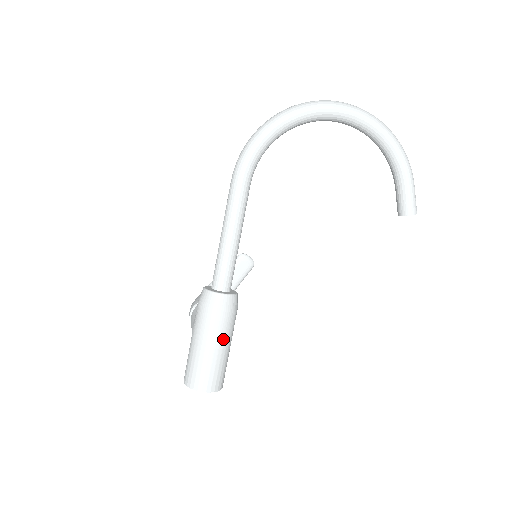
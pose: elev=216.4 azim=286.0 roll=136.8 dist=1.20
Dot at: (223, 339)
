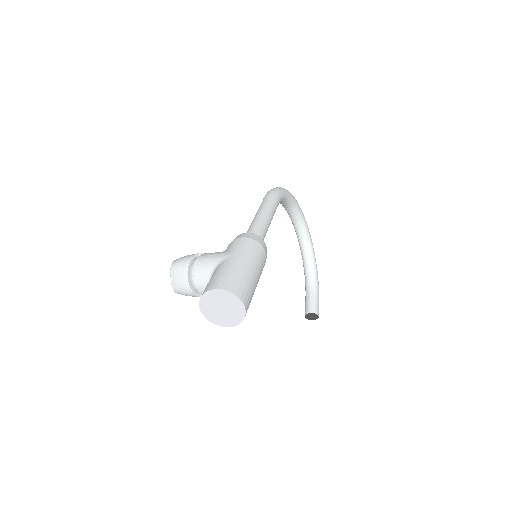
Dot at: occluded
